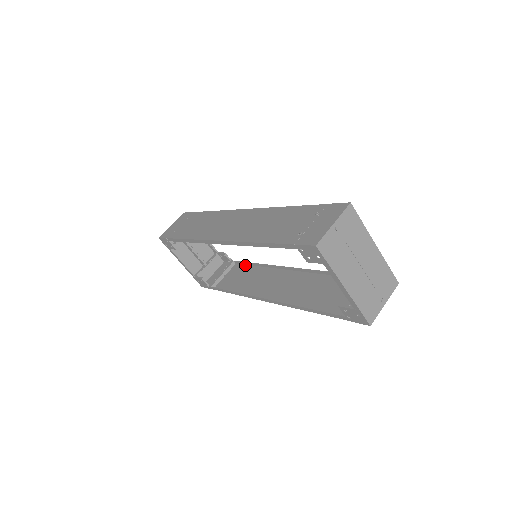
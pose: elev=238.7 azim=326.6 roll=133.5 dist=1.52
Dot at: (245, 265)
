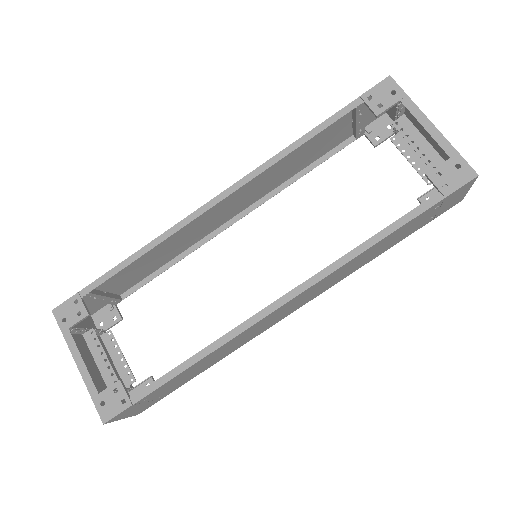
Dot at: (195, 375)
